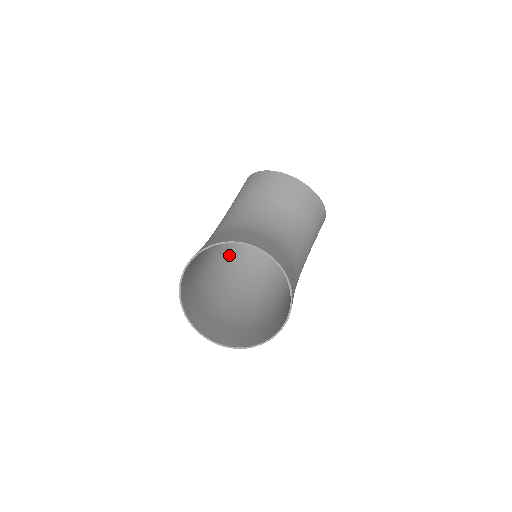
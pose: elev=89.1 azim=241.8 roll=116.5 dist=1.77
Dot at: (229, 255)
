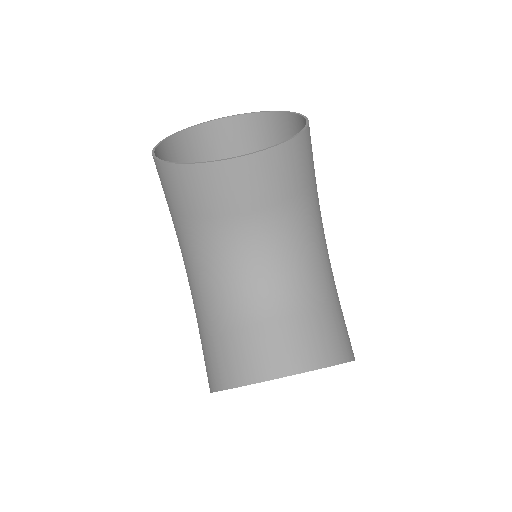
Dot at: occluded
